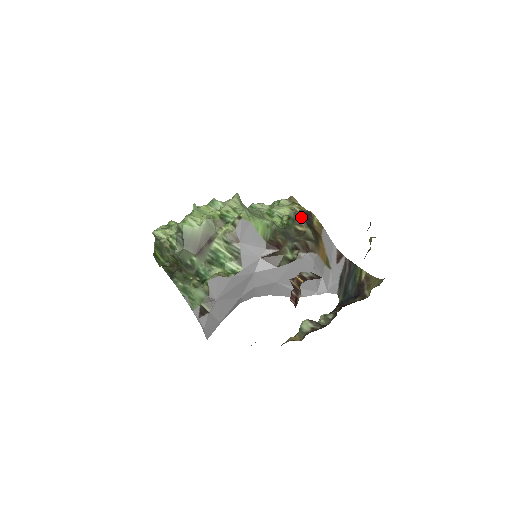
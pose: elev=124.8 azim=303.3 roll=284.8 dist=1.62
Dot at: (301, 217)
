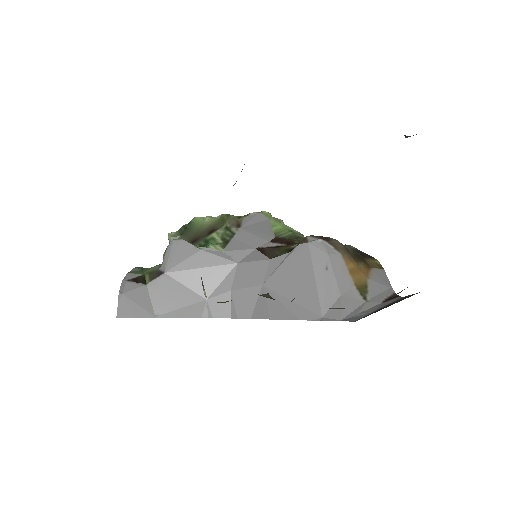
Dot at: (351, 248)
